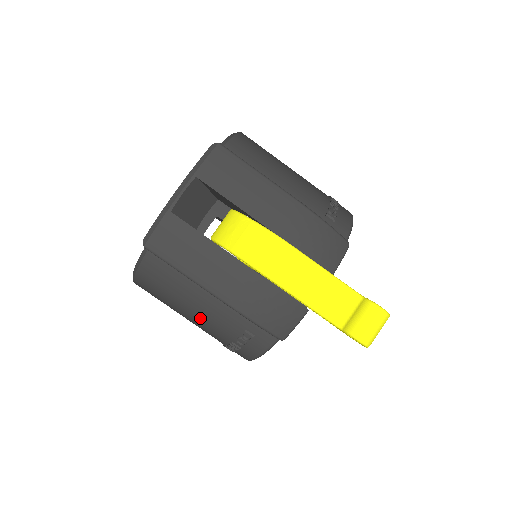
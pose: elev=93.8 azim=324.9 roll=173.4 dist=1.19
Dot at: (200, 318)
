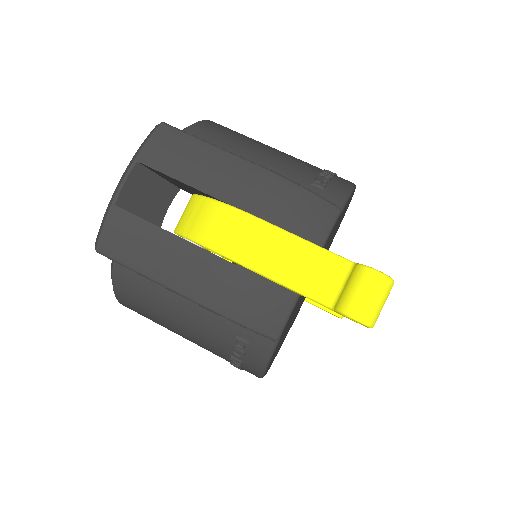
Dot at: (189, 332)
